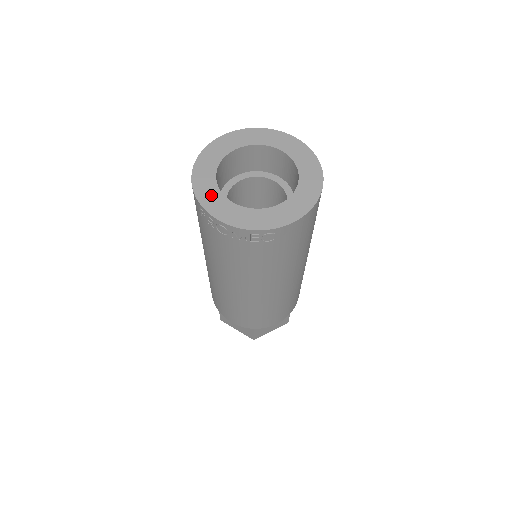
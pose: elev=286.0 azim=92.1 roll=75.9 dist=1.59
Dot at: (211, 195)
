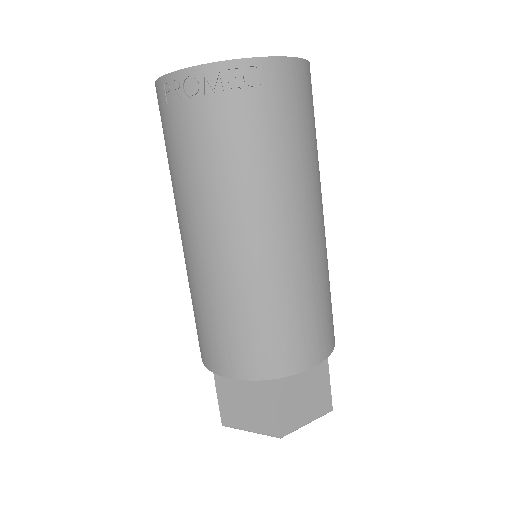
Dot at: occluded
